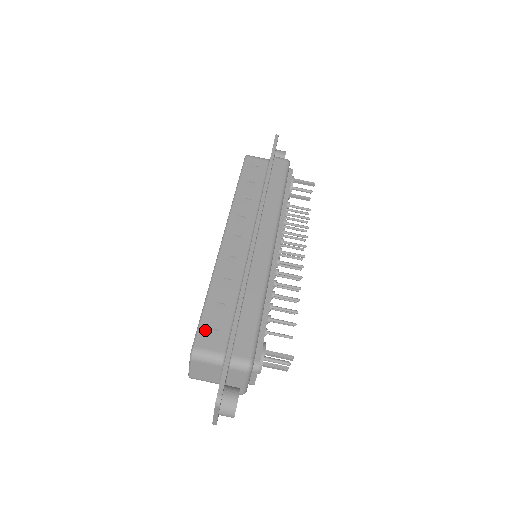
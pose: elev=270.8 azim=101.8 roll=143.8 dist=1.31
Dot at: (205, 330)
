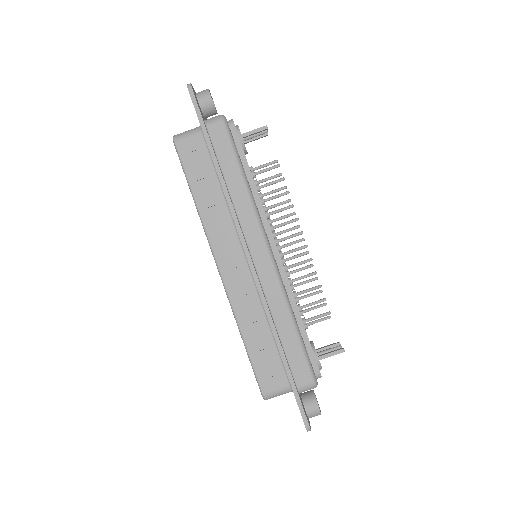
Dot at: (262, 375)
